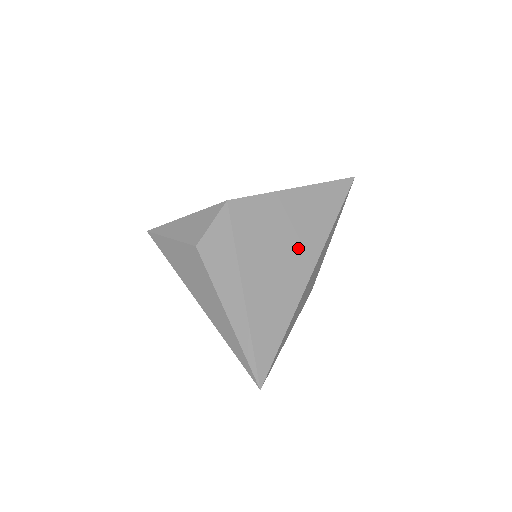
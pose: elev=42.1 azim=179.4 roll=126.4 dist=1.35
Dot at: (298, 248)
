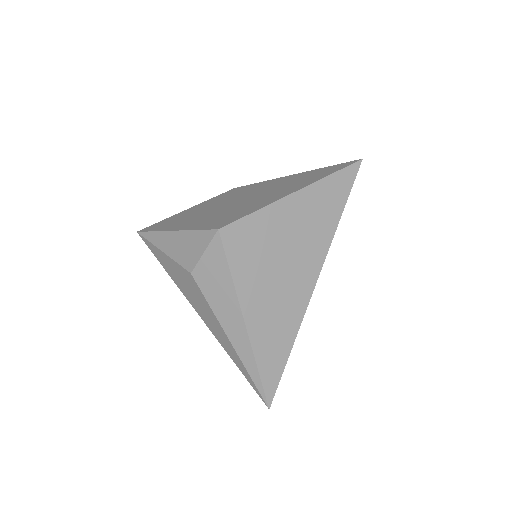
Dot at: (300, 261)
